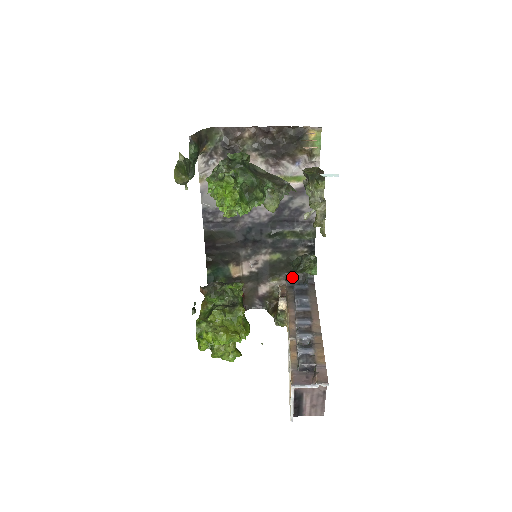
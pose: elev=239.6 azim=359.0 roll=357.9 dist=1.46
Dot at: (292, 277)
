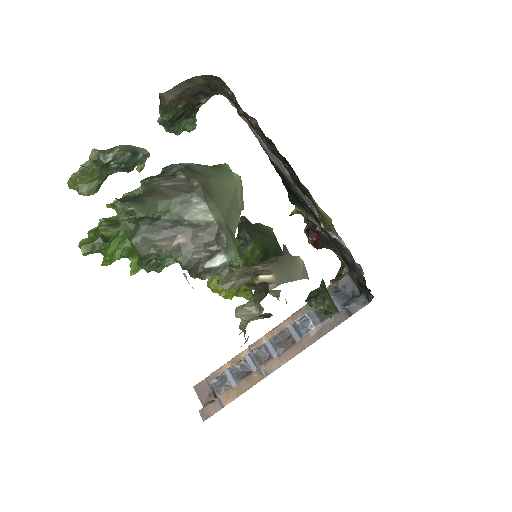
Dot at: (354, 277)
